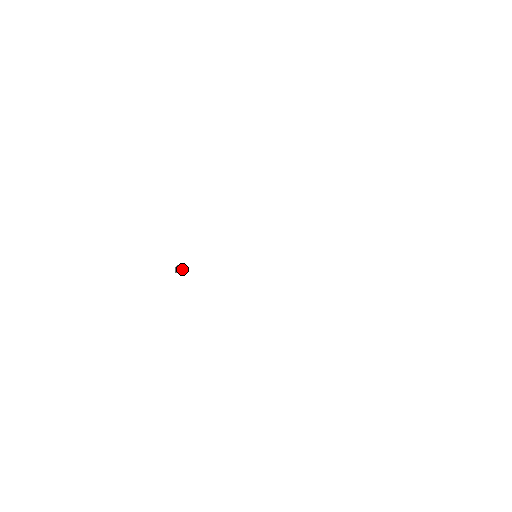
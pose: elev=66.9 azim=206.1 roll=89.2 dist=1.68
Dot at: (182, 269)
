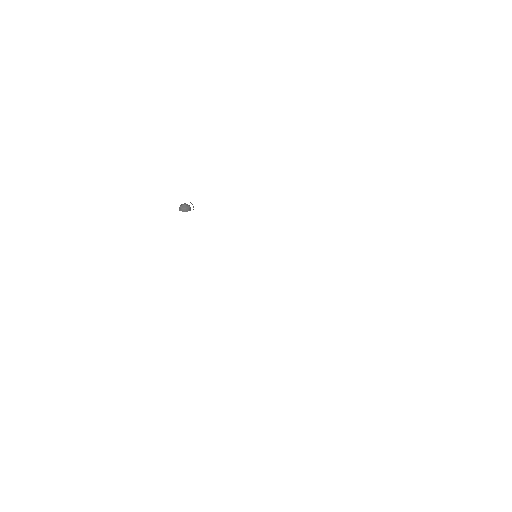
Dot at: (187, 210)
